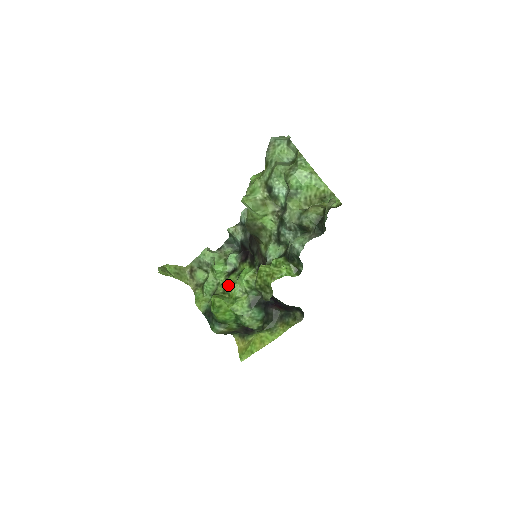
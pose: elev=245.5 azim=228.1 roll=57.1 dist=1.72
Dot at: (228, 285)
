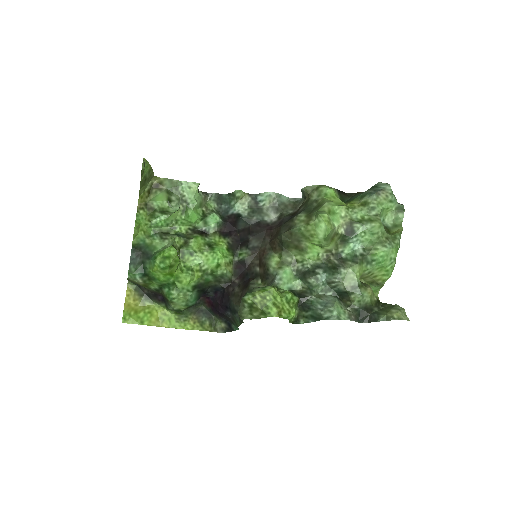
Dot at: (191, 246)
